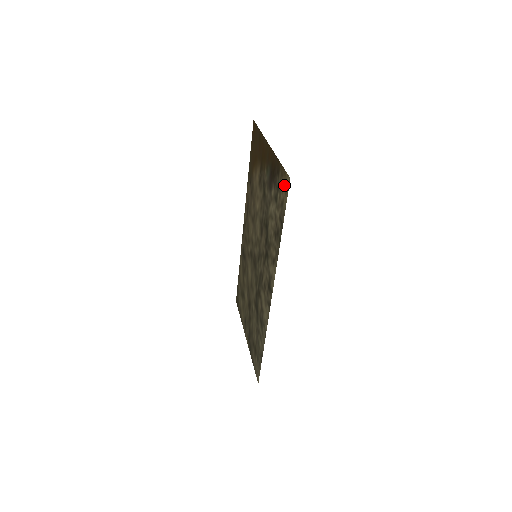
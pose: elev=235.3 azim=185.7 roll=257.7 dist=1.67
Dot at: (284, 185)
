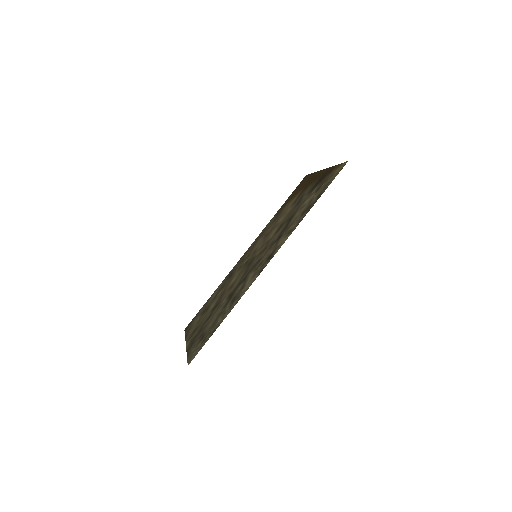
Dot at: (336, 171)
